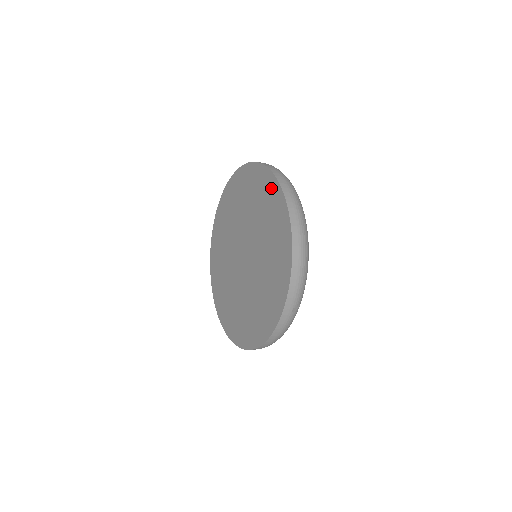
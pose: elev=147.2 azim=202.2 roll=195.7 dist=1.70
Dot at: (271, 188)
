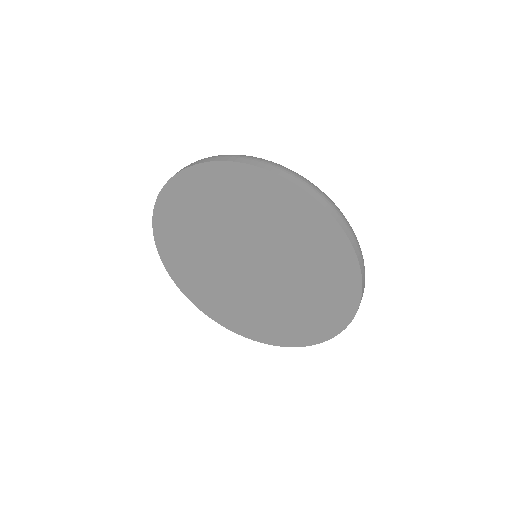
Dot at: (257, 182)
